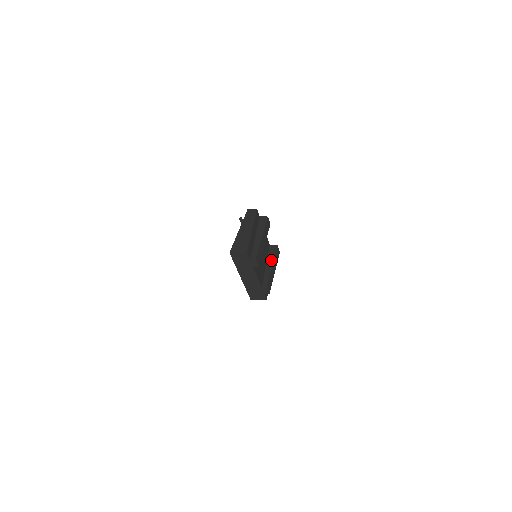
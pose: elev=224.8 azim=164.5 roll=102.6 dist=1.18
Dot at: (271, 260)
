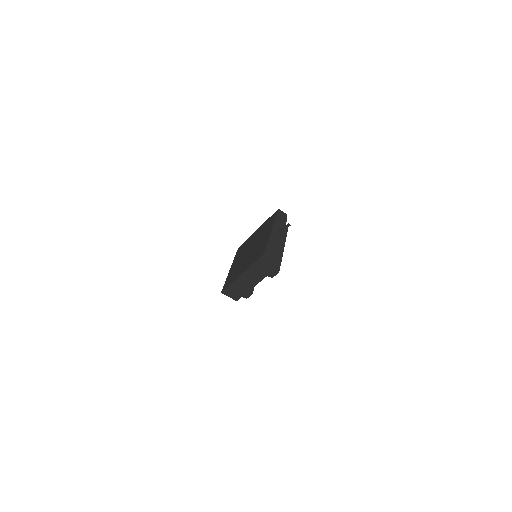
Dot at: occluded
